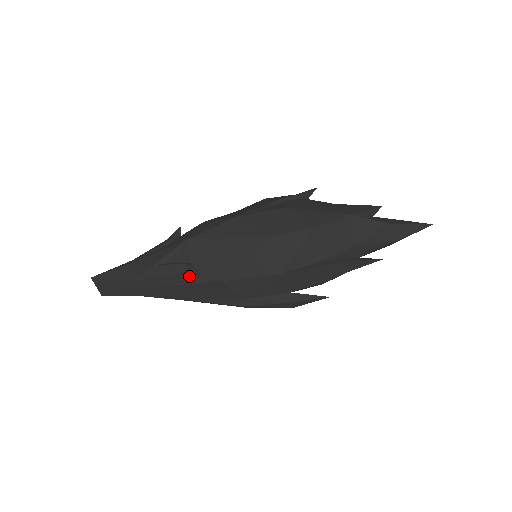
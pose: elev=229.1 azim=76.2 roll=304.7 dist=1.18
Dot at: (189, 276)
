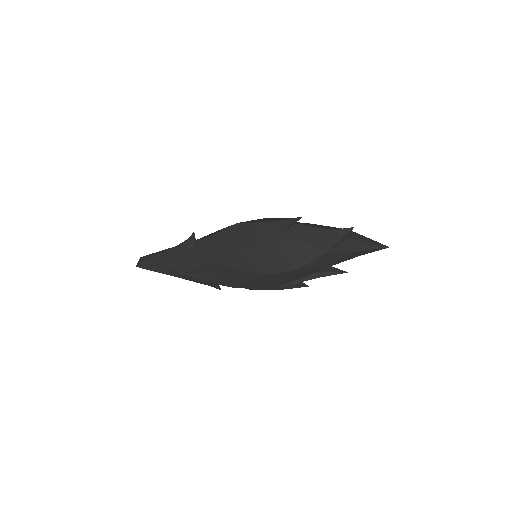
Dot at: (211, 286)
